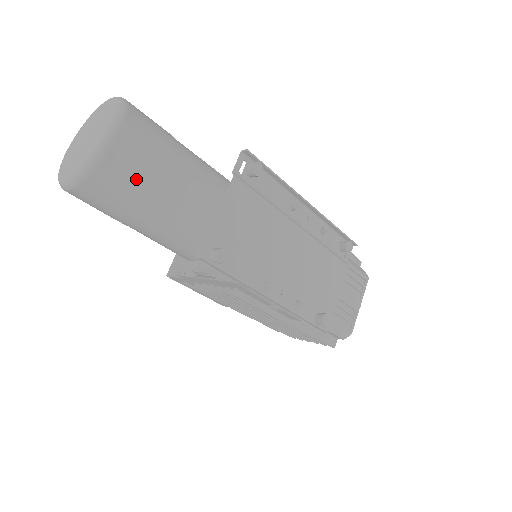
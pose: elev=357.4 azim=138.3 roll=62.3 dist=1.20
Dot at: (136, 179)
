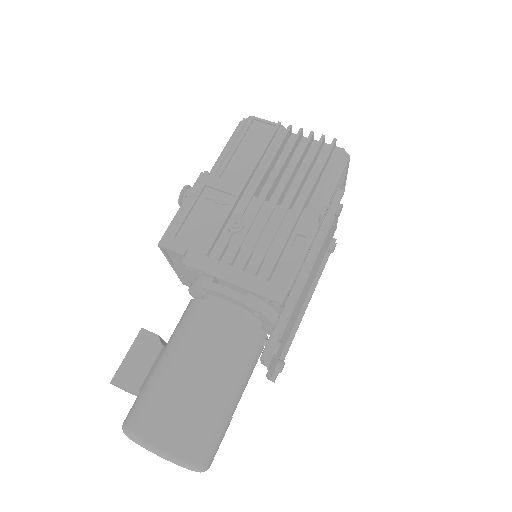
Dot at: occluded
